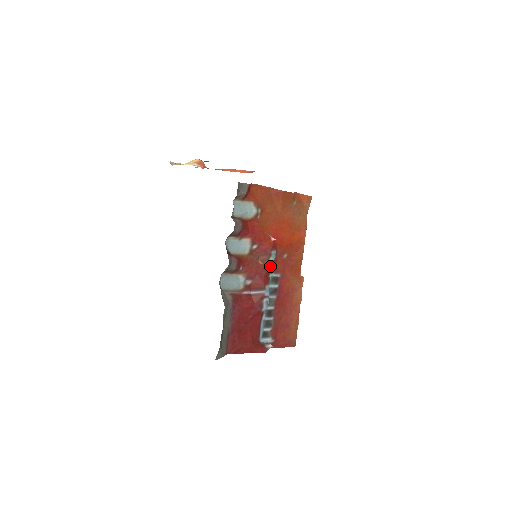
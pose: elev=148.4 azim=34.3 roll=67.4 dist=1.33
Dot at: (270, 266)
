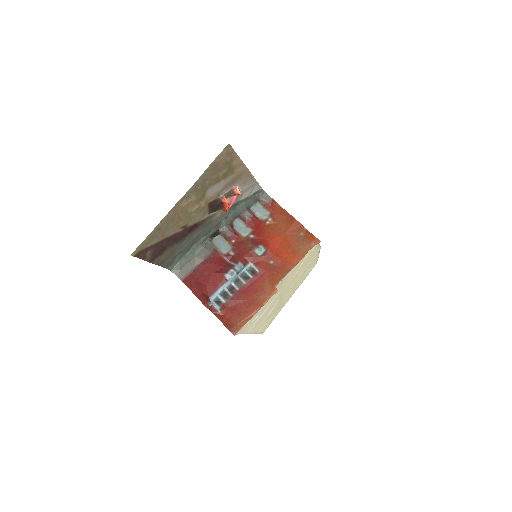
Dot at: (254, 256)
